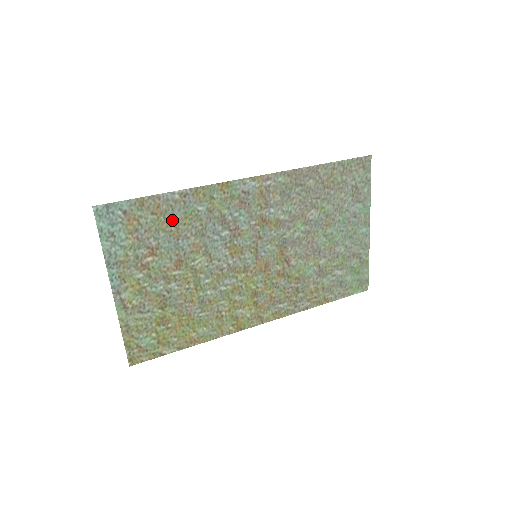
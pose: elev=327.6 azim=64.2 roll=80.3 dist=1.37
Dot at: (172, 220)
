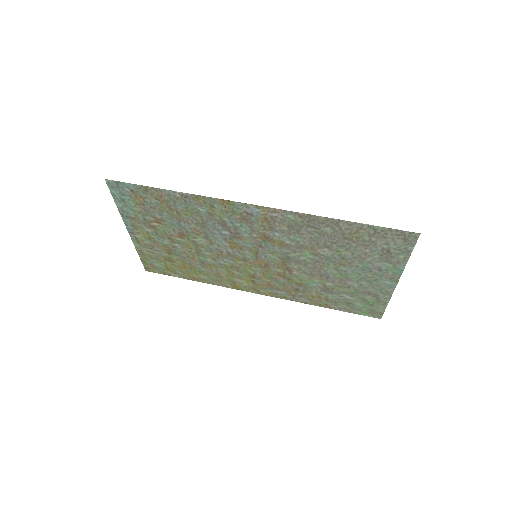
Dot at: (174, 208)
